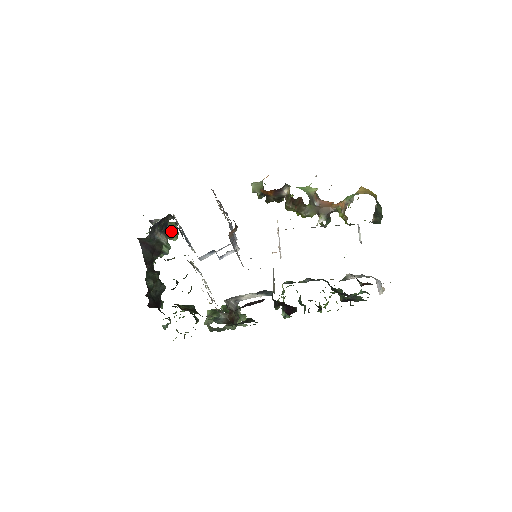
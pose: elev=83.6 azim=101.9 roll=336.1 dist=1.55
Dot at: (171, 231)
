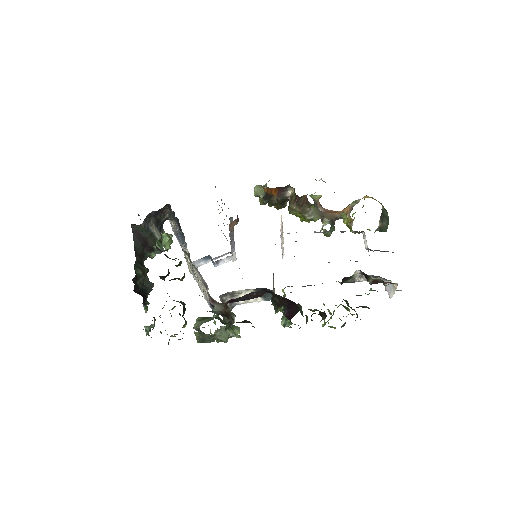
Dot at: (165, 236)
